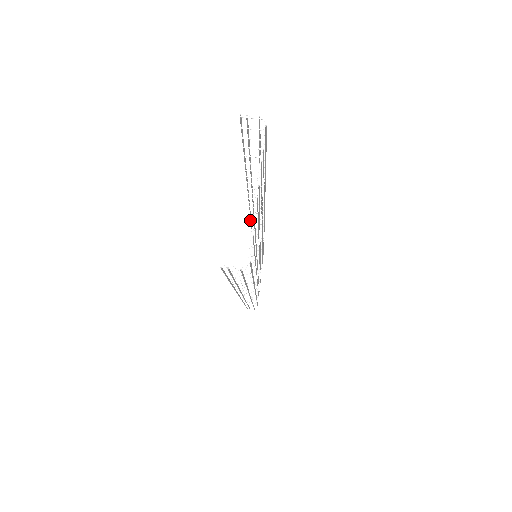
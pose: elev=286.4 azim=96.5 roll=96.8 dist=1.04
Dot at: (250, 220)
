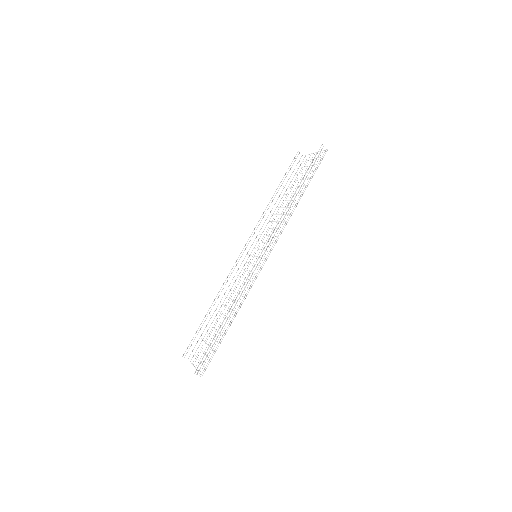
Dot at: occluded
